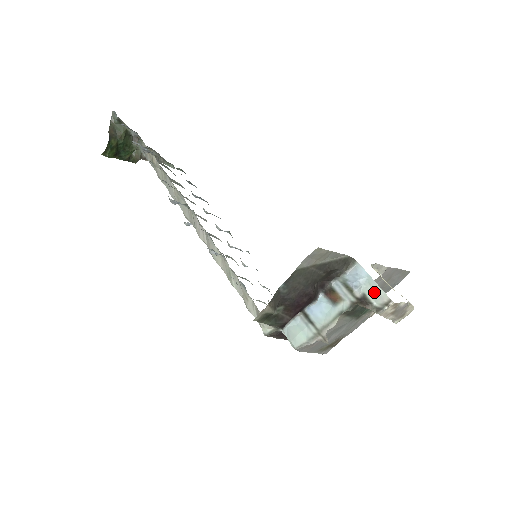
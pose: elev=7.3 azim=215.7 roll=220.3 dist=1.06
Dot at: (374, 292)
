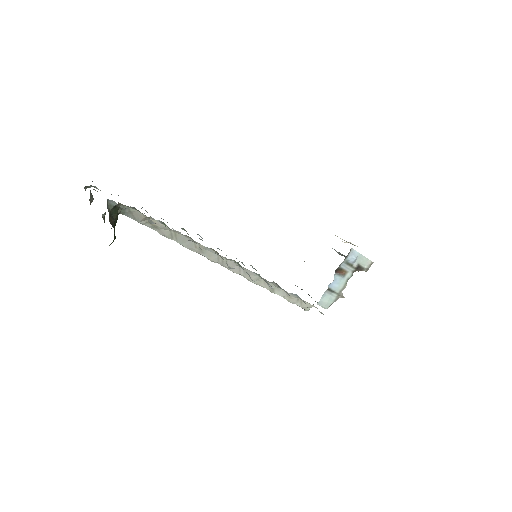
Dot at: (363, 261)
